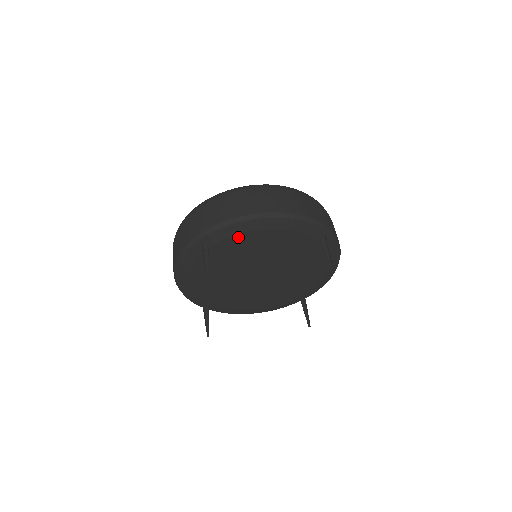
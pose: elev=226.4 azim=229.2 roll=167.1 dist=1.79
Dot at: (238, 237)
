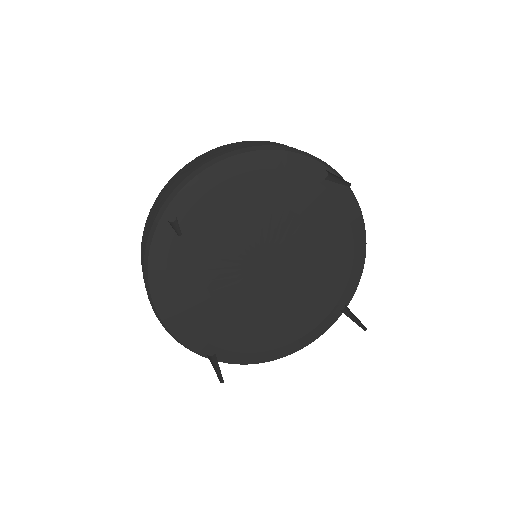
Dot at: (213, 195)
